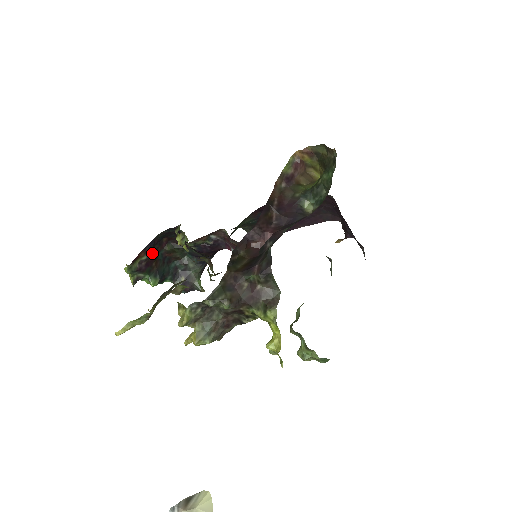
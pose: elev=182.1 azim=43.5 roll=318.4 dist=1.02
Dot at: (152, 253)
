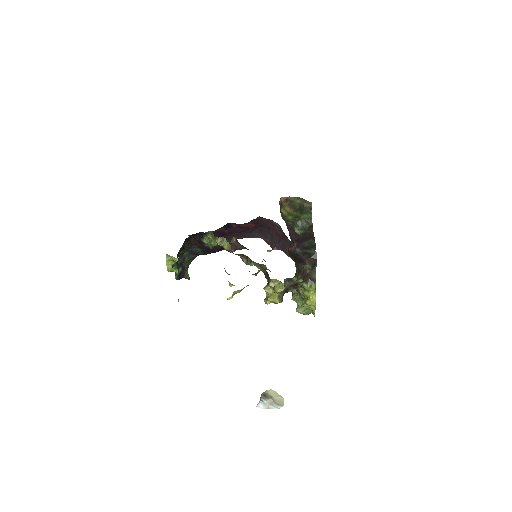
Dot at: occluded
